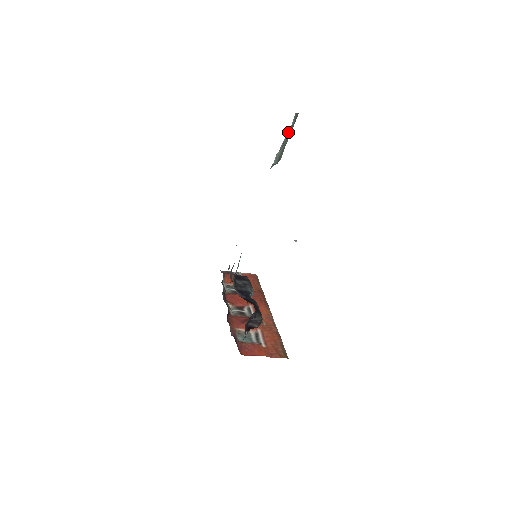
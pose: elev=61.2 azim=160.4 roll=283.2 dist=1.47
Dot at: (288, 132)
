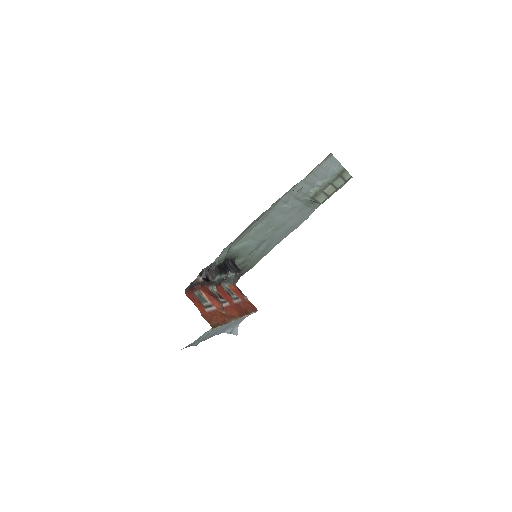
Dot at: (331, 177)
